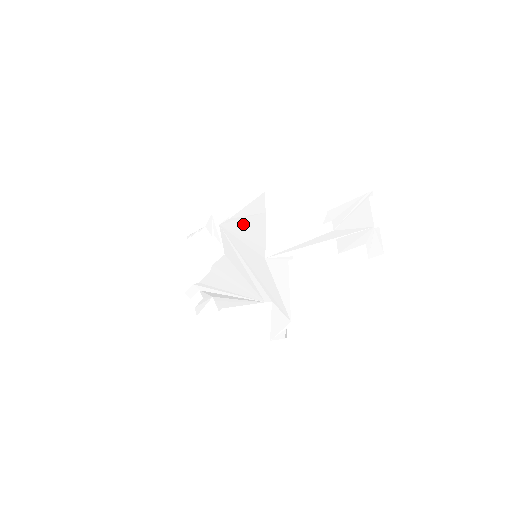
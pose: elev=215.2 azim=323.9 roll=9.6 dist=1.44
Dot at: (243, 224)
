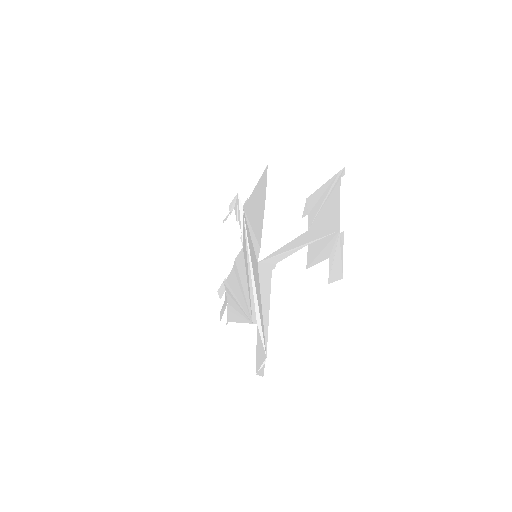
Dot at: (253, 209)
